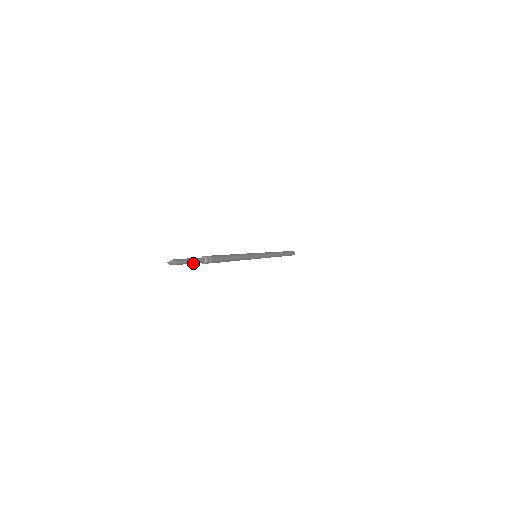
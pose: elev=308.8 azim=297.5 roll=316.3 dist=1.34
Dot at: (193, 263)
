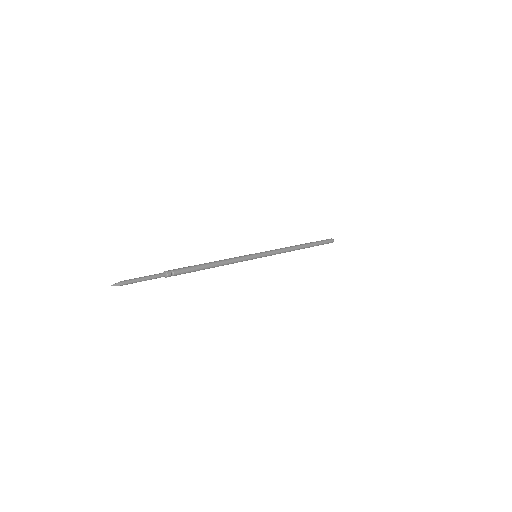
Dot at: (148, 279)
